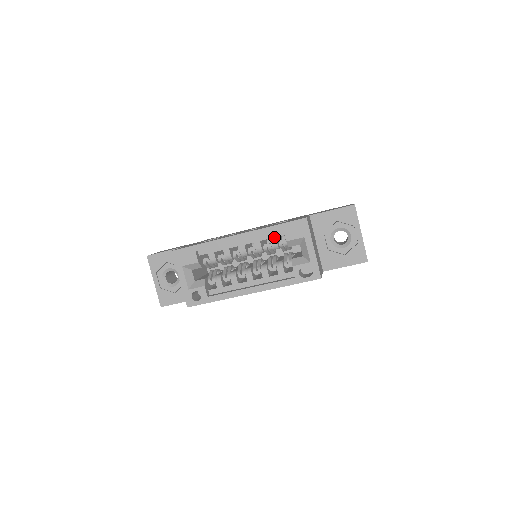
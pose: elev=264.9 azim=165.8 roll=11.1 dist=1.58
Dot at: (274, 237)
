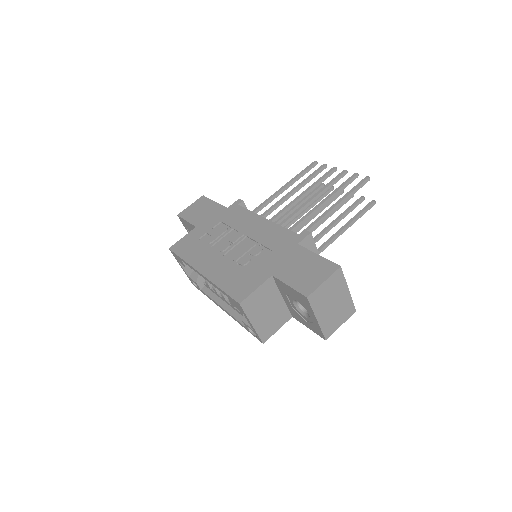
Dot at: occluded
